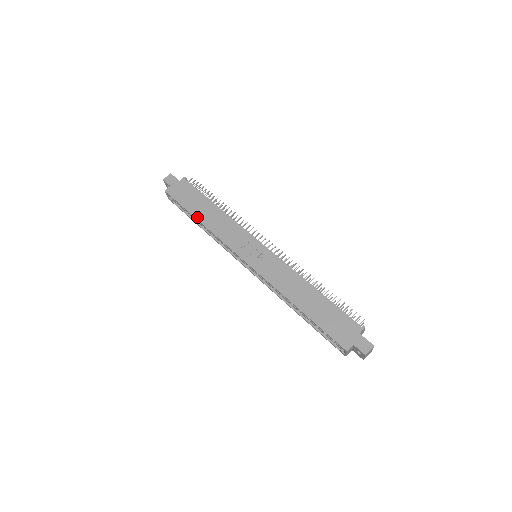
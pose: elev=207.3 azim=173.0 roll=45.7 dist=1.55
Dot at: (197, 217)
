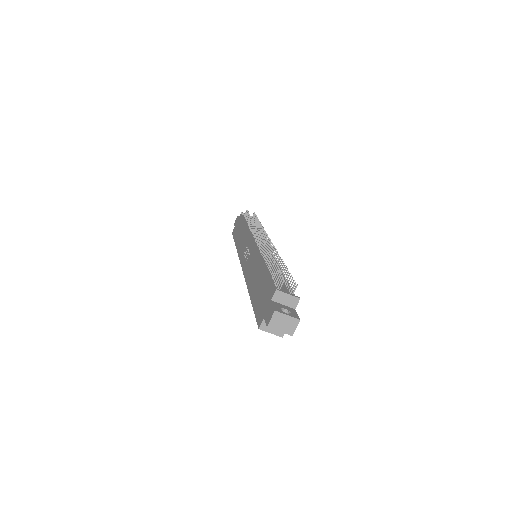
Dot at: (236, 243)
